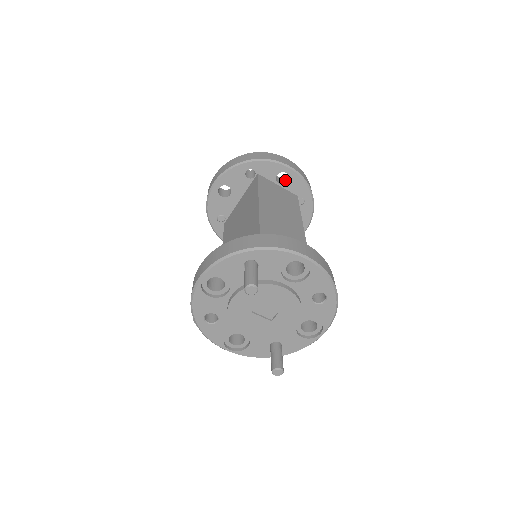
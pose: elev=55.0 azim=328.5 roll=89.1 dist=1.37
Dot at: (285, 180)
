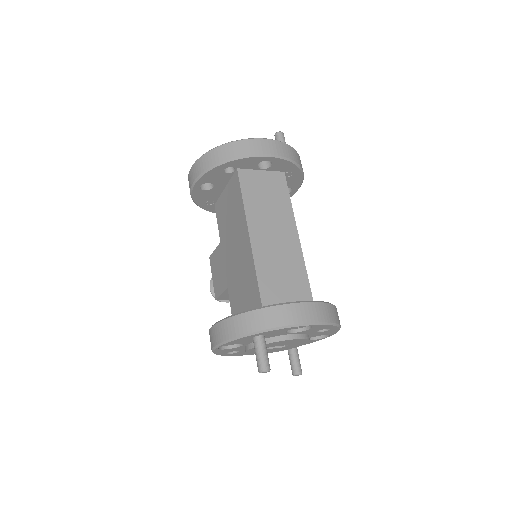
Dot at: occluded
